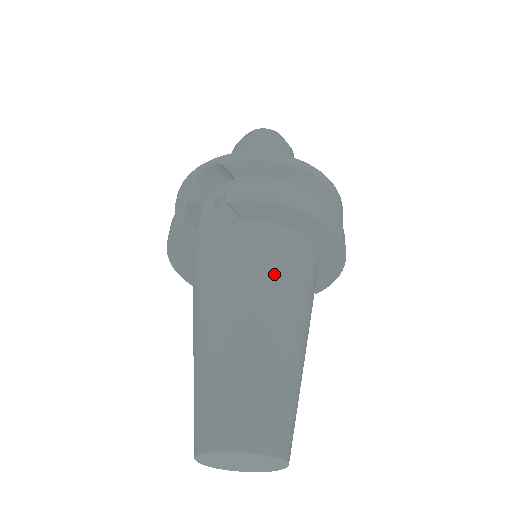
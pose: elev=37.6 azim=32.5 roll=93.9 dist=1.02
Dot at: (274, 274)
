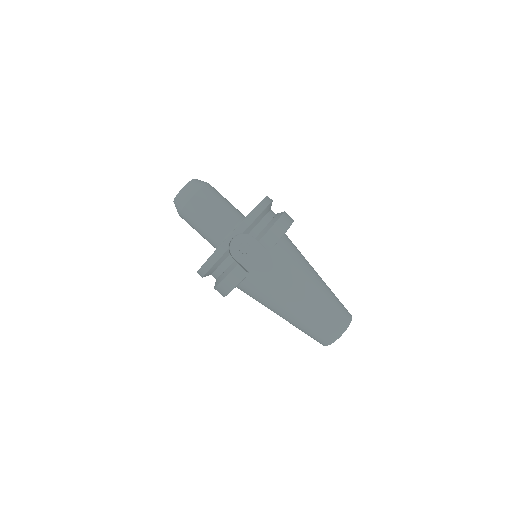
Dot at: (299, 261)
